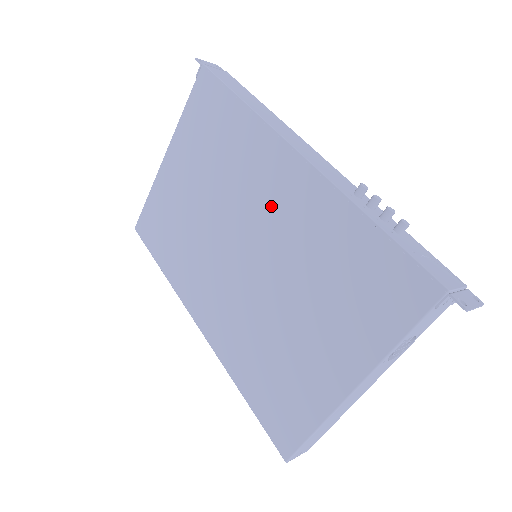
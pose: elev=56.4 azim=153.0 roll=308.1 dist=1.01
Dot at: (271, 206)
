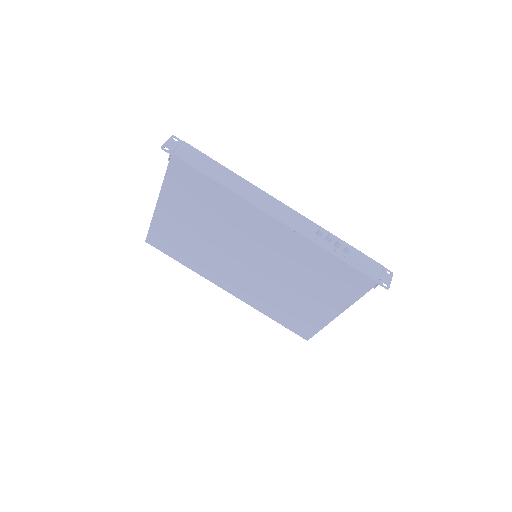
Dot at: (264, 242)
